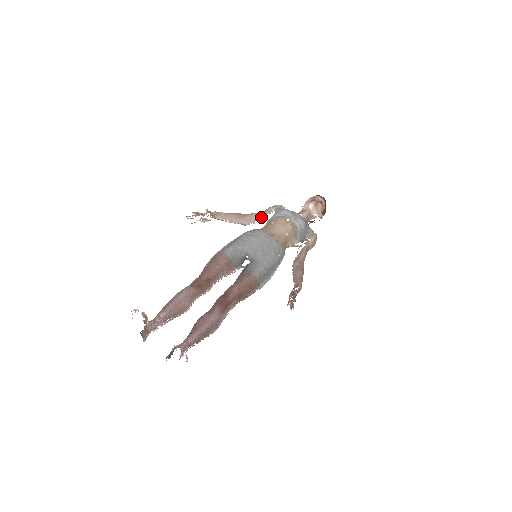
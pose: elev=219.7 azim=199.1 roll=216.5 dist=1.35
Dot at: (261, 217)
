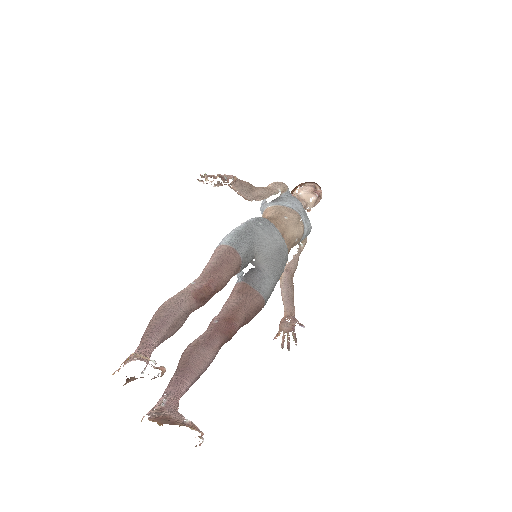
Dot at: (267, 196)
